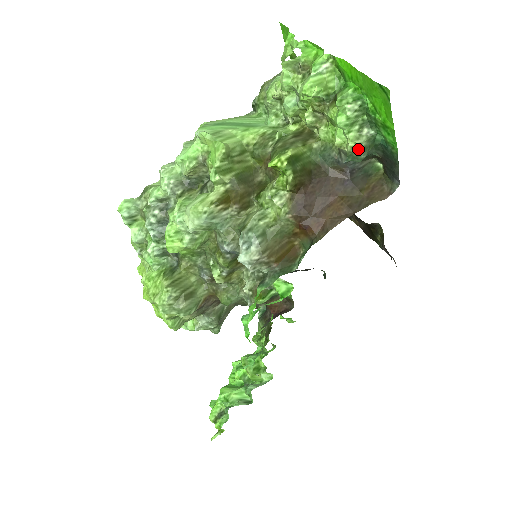
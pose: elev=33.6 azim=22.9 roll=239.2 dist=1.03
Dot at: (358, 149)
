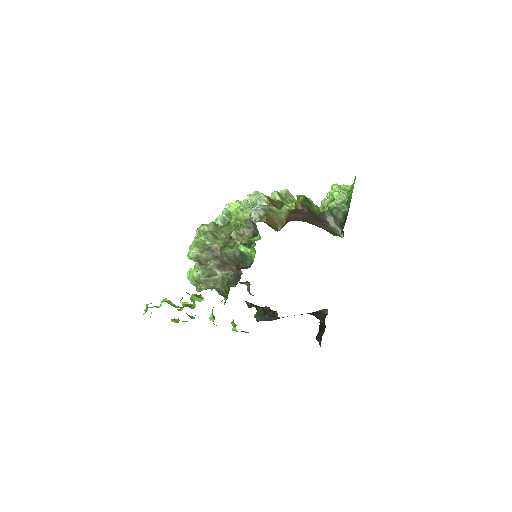
Dot at: (335, 207)
